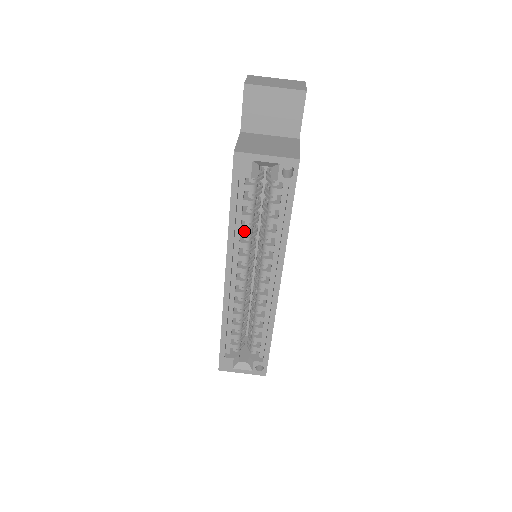
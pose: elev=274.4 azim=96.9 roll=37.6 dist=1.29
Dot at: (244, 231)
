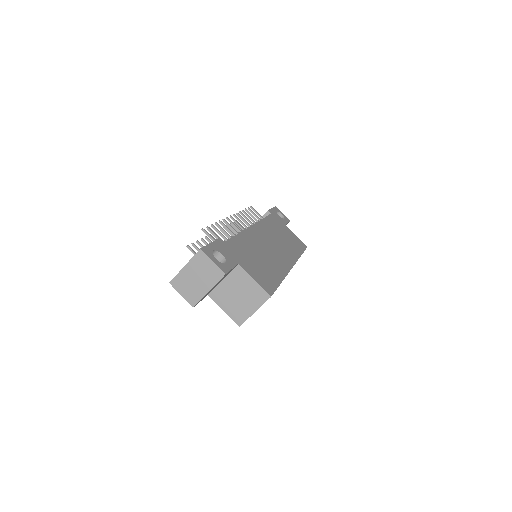
Dot at: occluded
